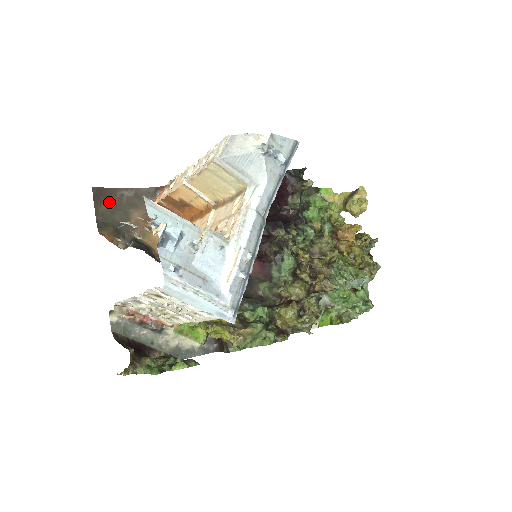
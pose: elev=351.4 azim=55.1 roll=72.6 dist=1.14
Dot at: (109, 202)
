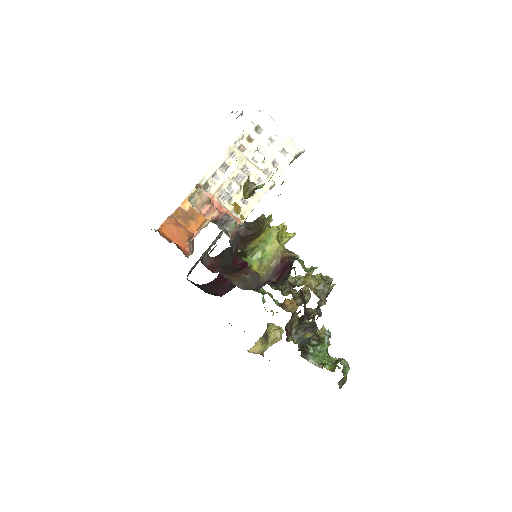
Dot at: occluded
